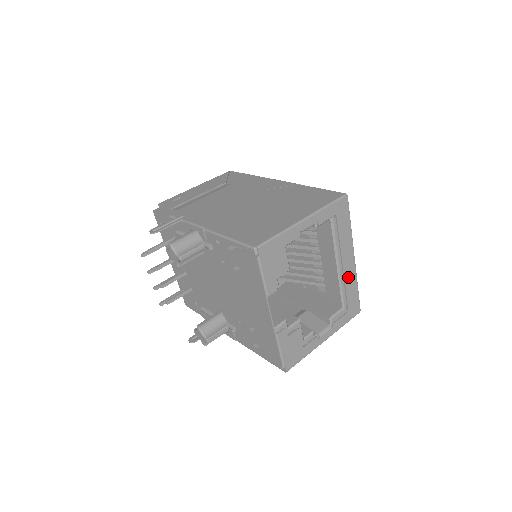
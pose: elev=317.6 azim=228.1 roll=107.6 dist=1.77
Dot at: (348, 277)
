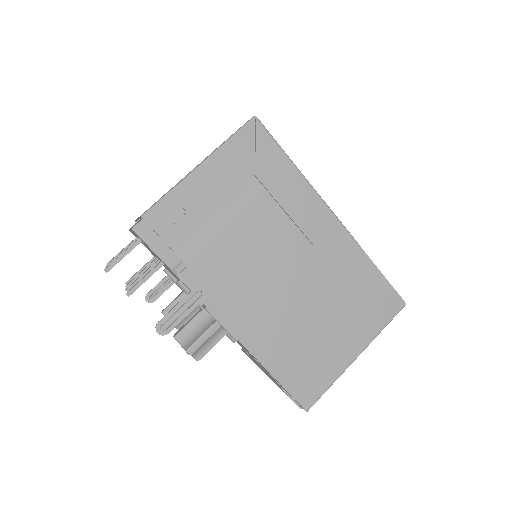
Dot at: occluded
